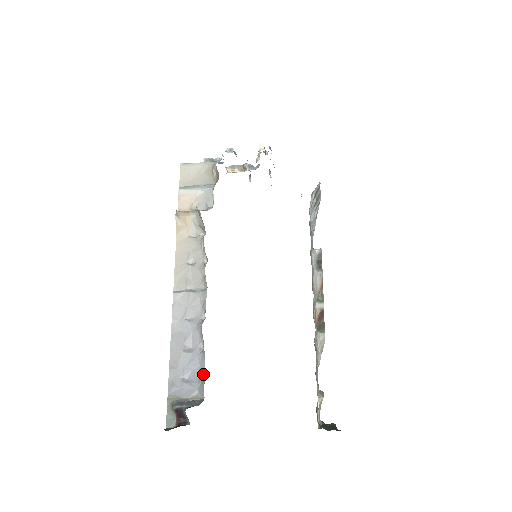
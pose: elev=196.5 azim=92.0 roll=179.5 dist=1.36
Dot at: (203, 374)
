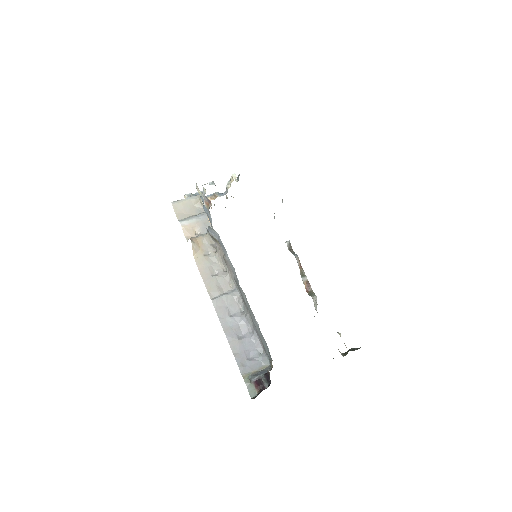
Dot at: (260, 349)
